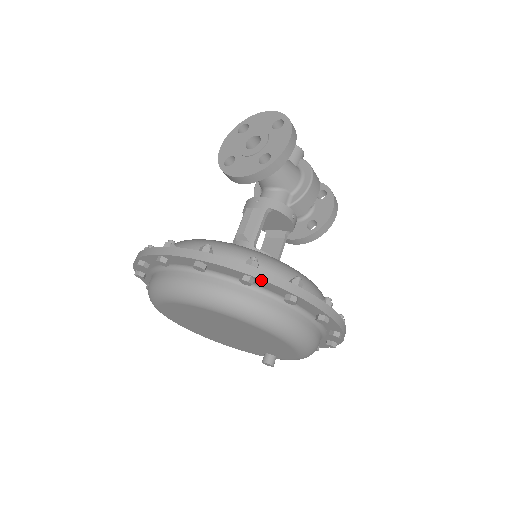
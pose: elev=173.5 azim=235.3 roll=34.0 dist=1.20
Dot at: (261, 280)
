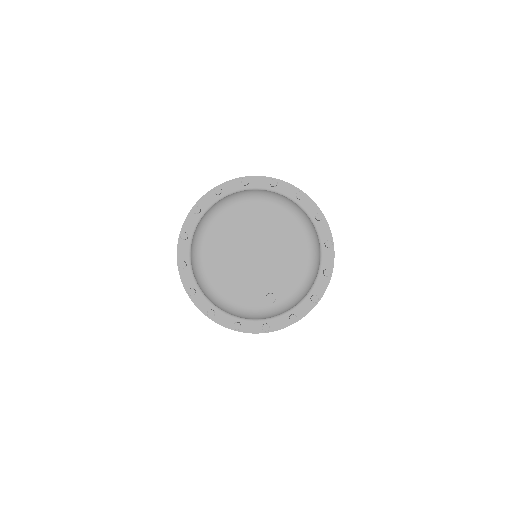
Dot at: (308, 197)
